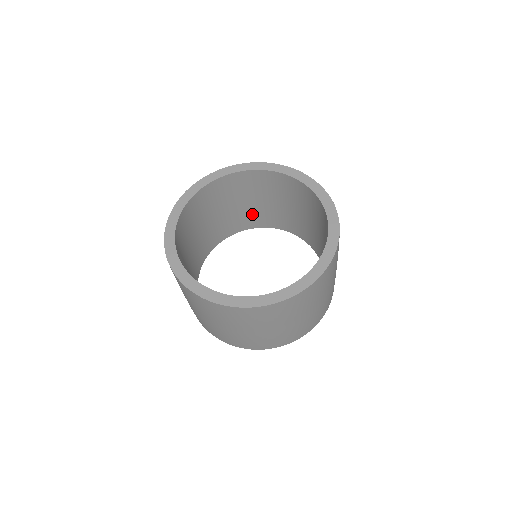
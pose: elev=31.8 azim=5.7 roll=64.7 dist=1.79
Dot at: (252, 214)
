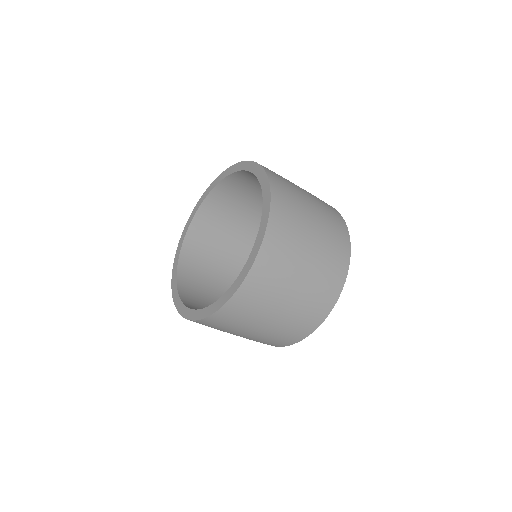
Dot at: (240, 252)
